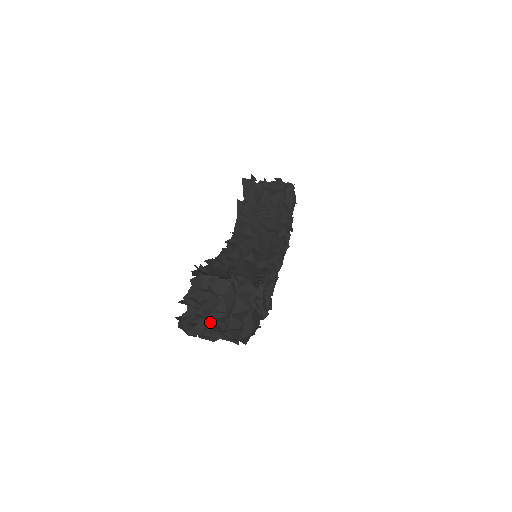
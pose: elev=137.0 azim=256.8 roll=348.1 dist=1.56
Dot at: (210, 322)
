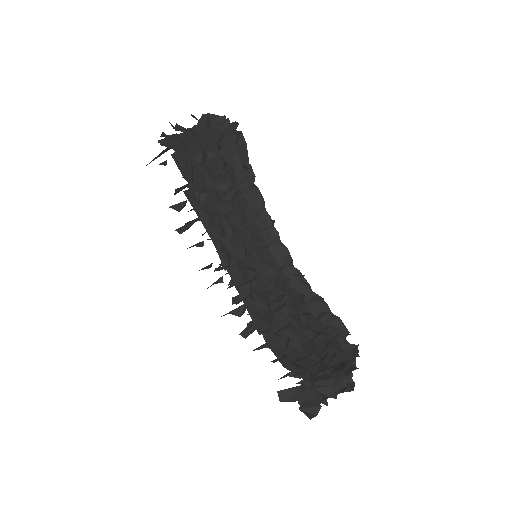
Dot at: occluded
